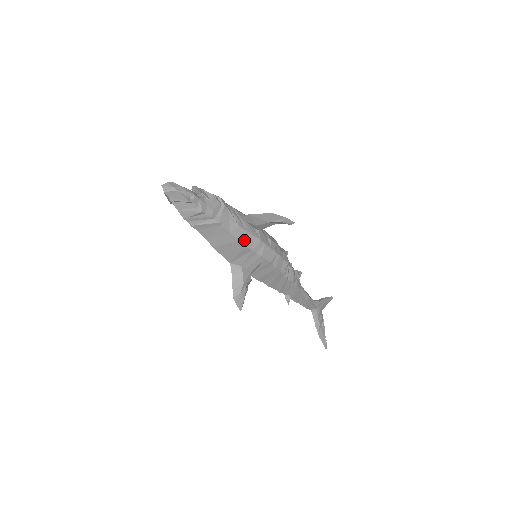
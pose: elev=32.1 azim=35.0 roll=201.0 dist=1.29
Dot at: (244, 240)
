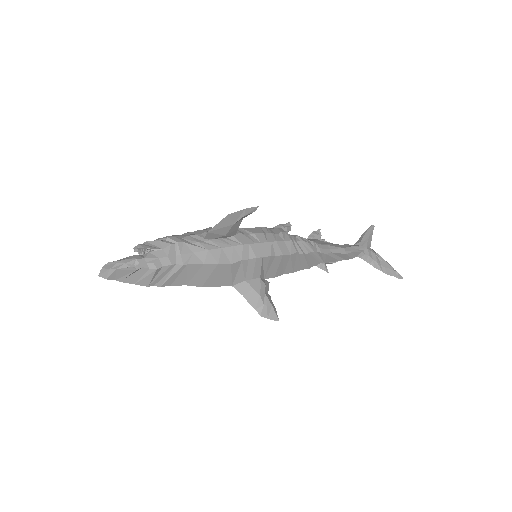
Dot at: (224, 259)
